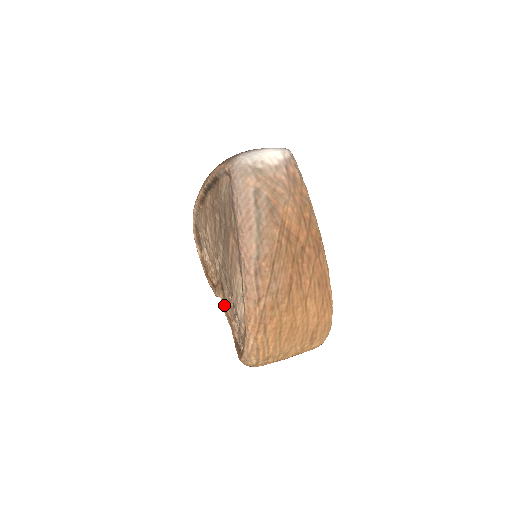
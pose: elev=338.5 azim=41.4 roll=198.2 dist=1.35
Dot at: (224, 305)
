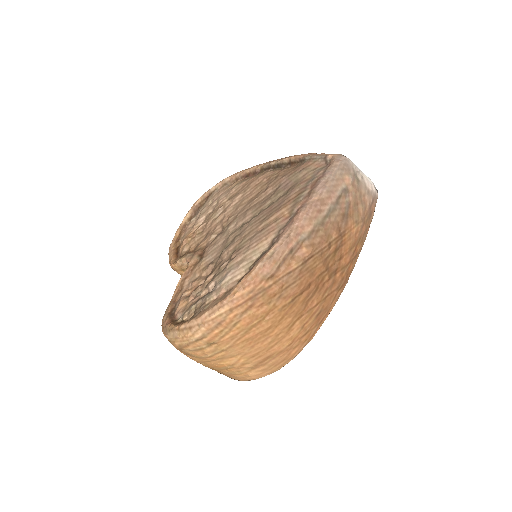
Dot at: (188, 272)
